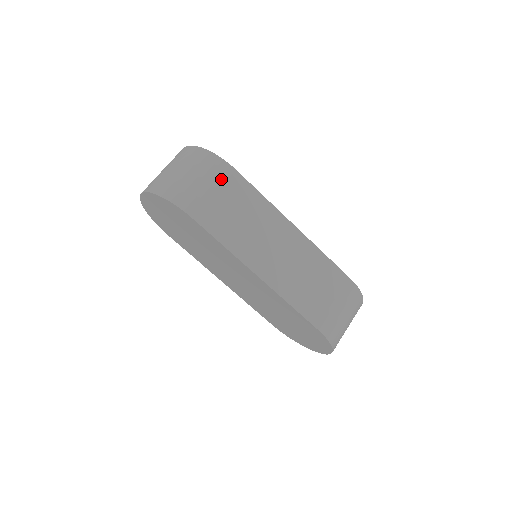
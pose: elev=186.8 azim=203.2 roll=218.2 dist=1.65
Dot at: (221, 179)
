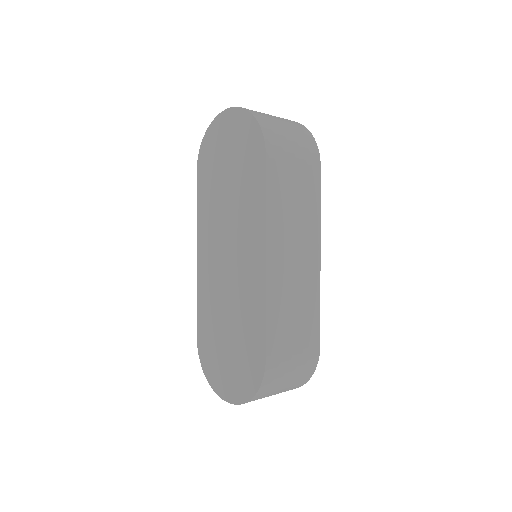
Dot at: (307, 159)
